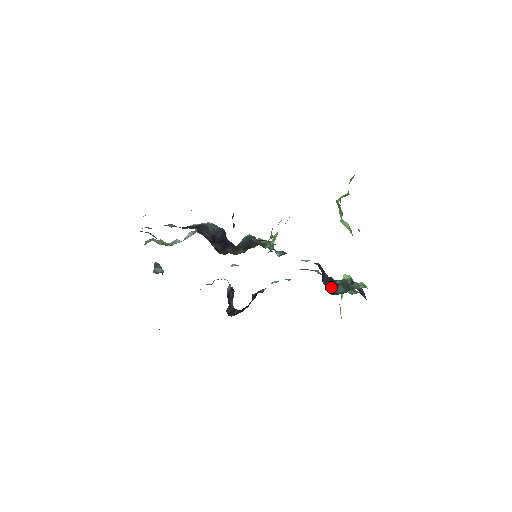
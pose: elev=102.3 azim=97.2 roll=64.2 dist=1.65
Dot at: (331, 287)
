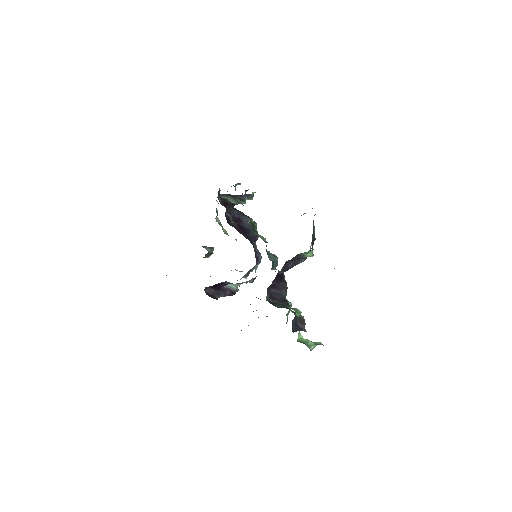
Dot at: (276, 301)
